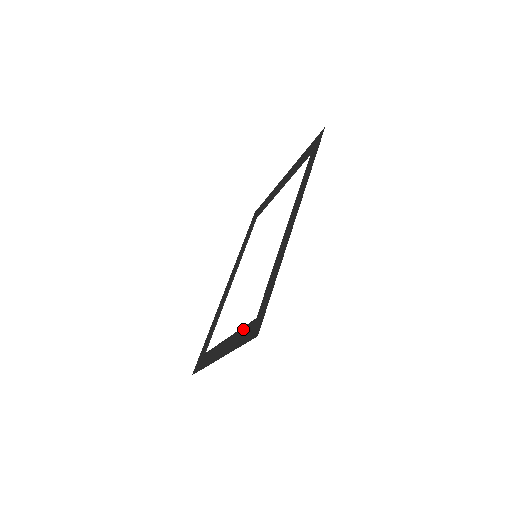
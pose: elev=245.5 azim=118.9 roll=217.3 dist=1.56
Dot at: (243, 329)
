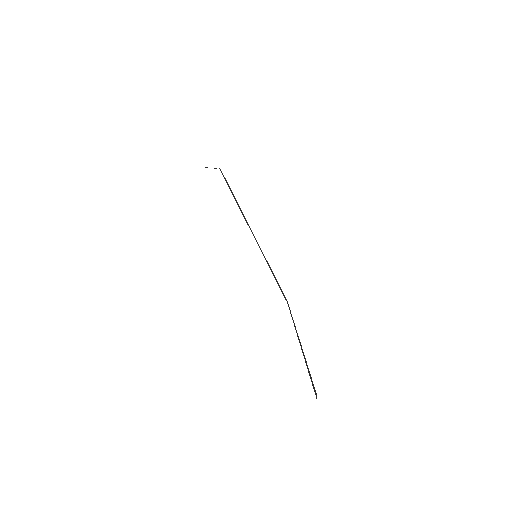
Dot at: occluded
